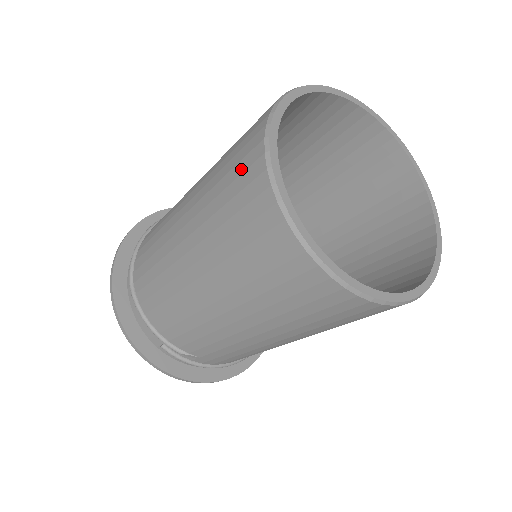
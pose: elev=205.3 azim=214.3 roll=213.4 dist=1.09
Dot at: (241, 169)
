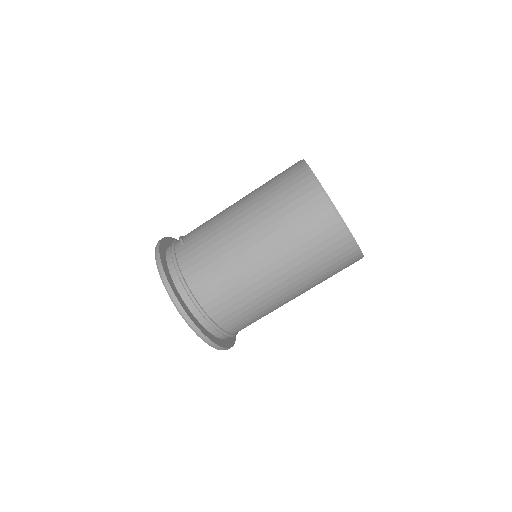
Dot at: occluded
